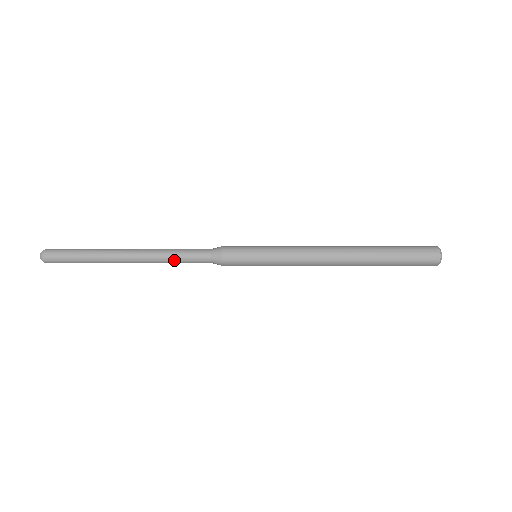
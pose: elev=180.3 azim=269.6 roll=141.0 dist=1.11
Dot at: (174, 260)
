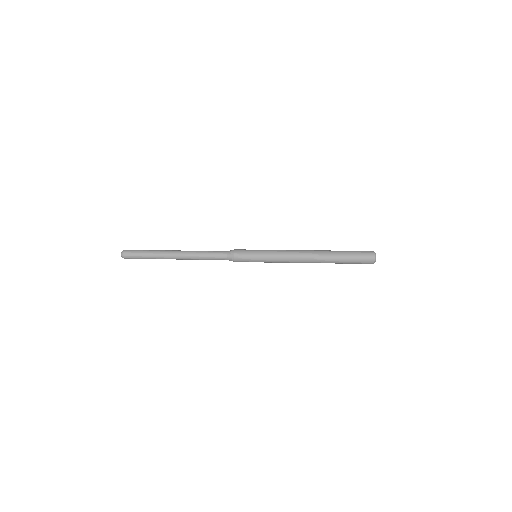
Dot at: (204, 256)
